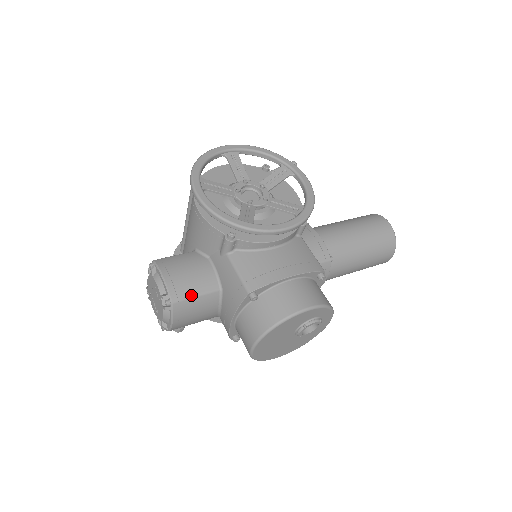
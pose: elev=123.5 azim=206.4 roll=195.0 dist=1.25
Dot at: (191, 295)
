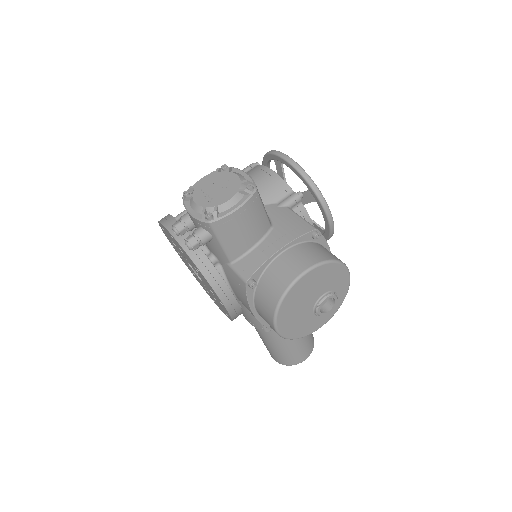
Dot at: (262, 203)
